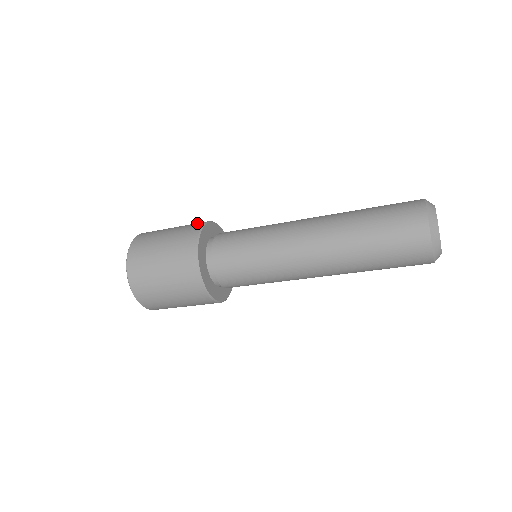
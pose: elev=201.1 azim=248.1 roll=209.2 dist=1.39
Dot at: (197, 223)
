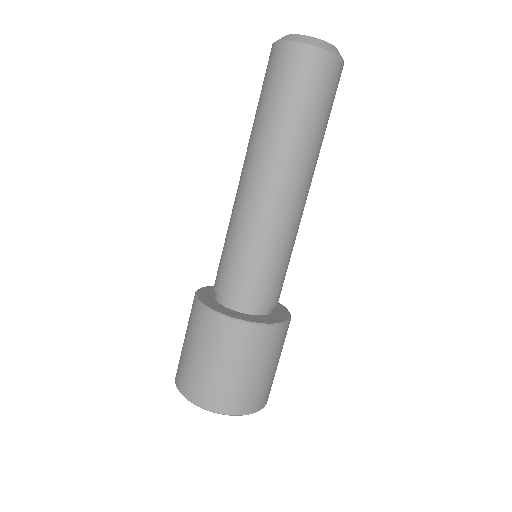
Dot at: occluded
